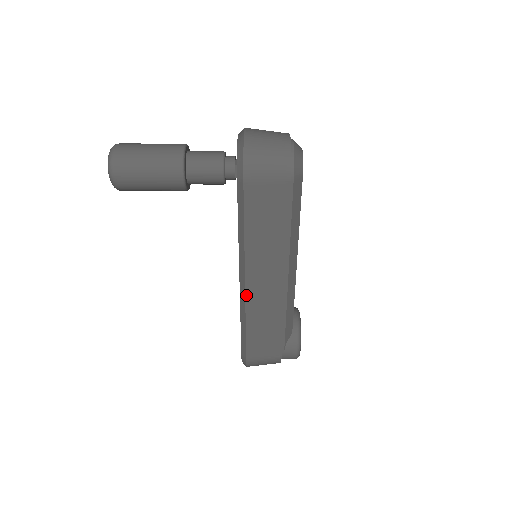
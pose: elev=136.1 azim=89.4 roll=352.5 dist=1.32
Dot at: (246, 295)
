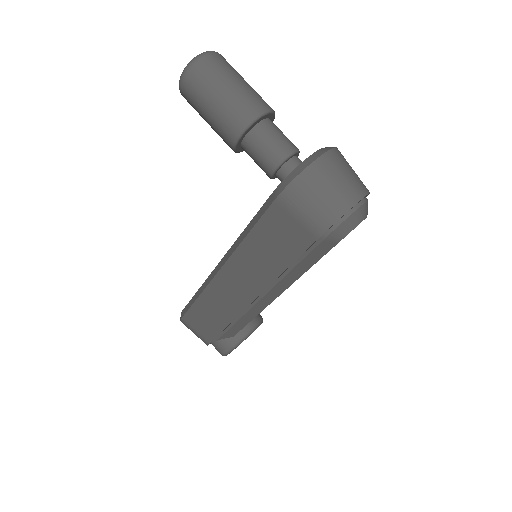
Dot at: (213, 279)
